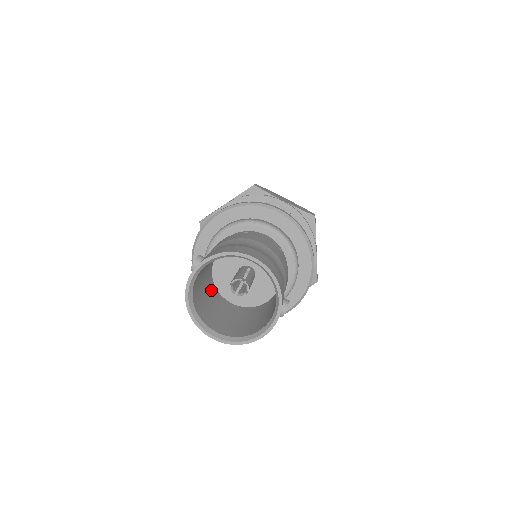
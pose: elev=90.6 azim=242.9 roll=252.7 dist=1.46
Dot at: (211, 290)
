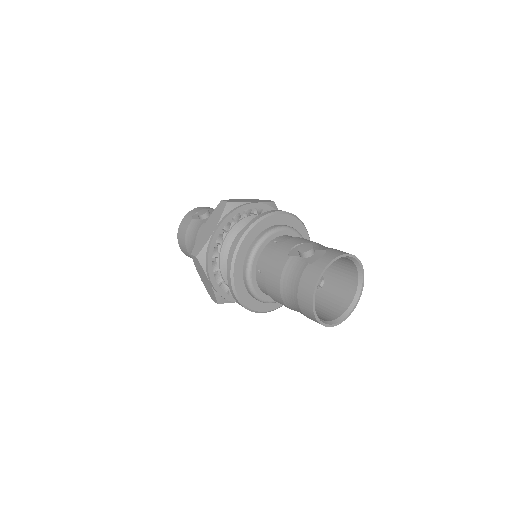
Dot at: occluded
